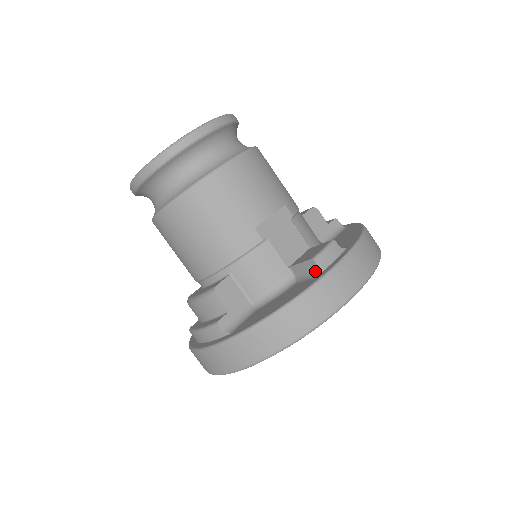
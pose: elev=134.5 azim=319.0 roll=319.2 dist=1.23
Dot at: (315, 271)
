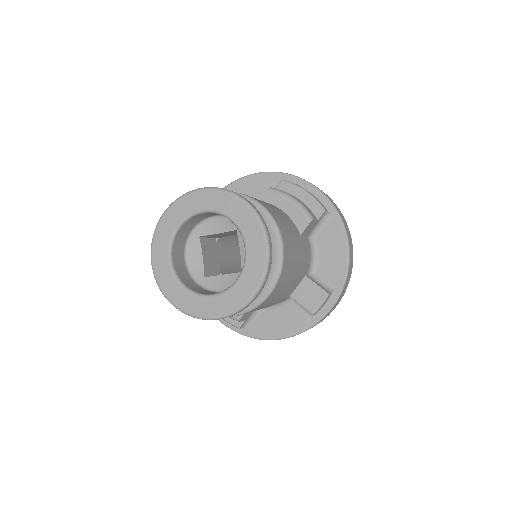
Dot at: occluded
